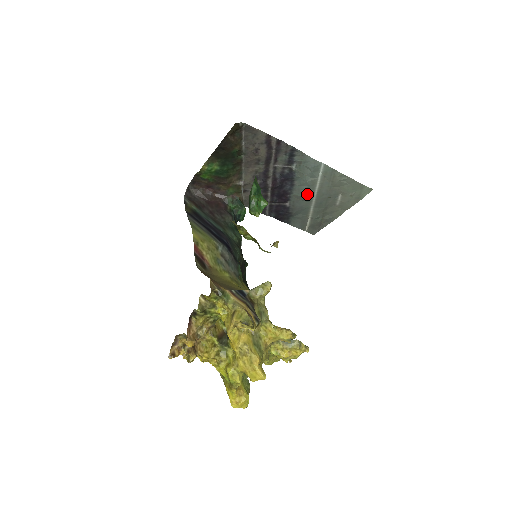
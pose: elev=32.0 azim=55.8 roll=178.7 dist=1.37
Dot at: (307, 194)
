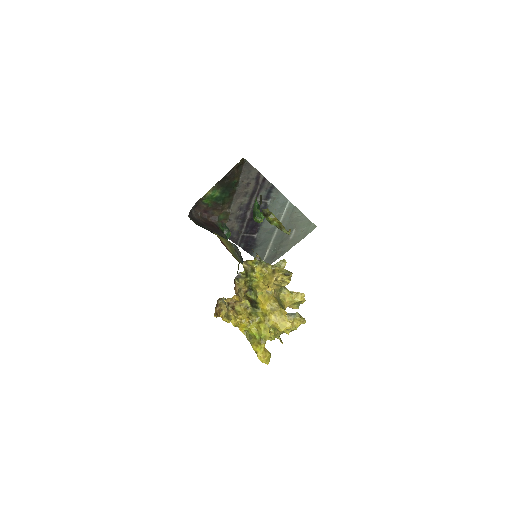
Dot at: (272, 227)
